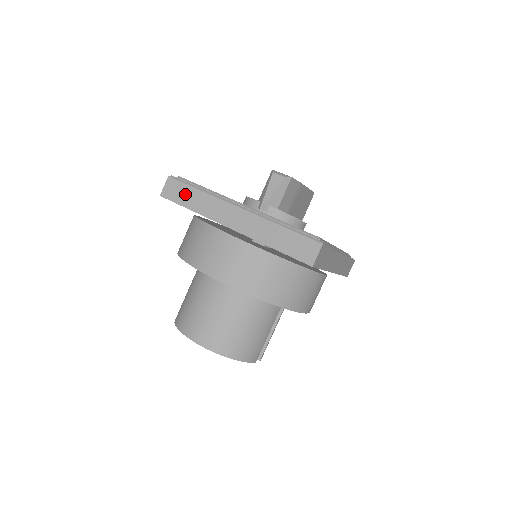
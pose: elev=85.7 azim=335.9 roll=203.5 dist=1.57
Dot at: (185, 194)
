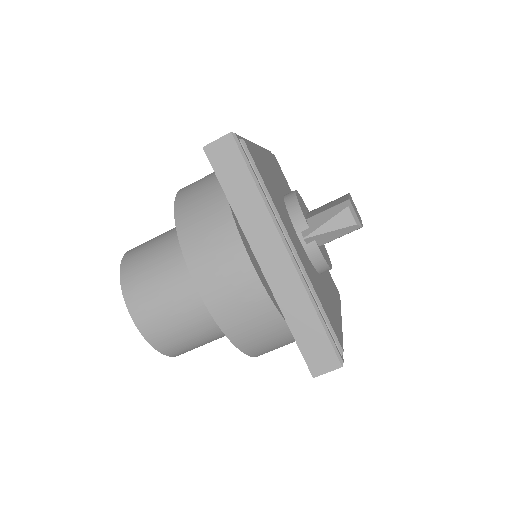
Dot at: (236, 176)
